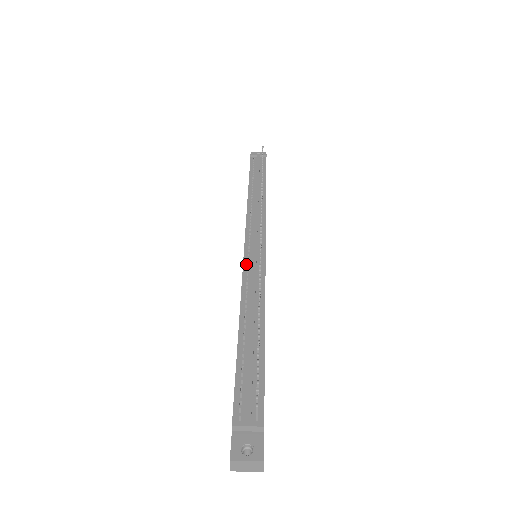
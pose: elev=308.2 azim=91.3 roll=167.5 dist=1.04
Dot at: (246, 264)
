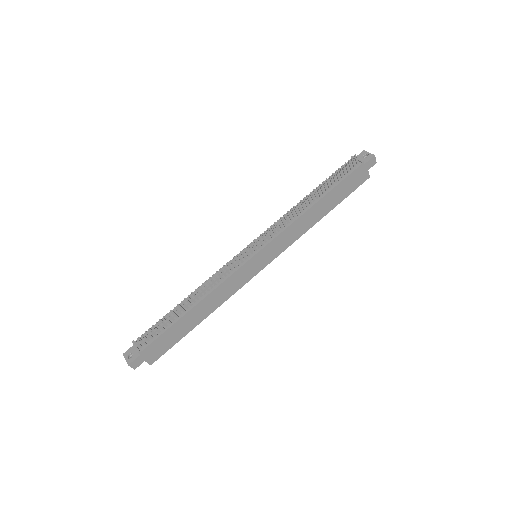
Dot at: occluded
